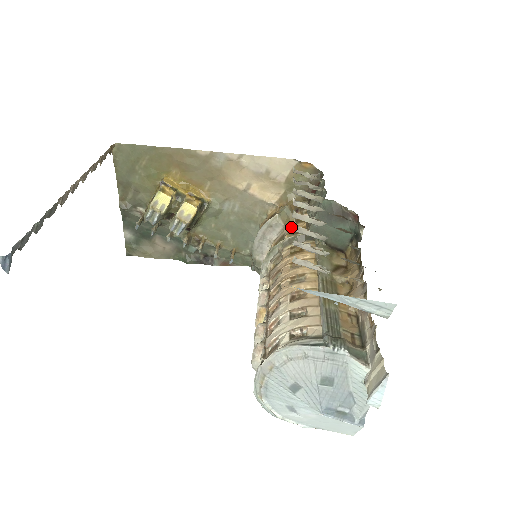
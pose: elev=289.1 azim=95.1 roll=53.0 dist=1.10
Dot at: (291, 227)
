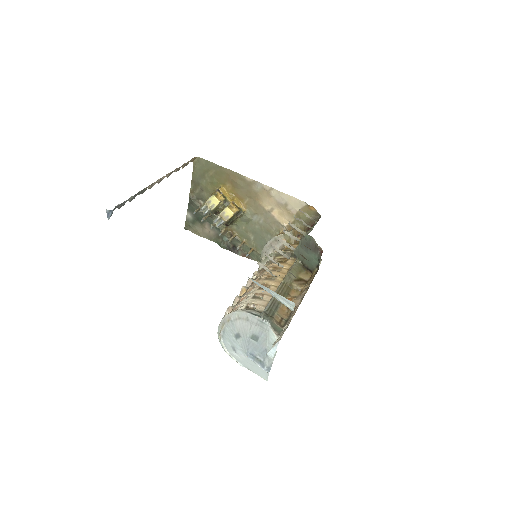
Dot at: occluded
